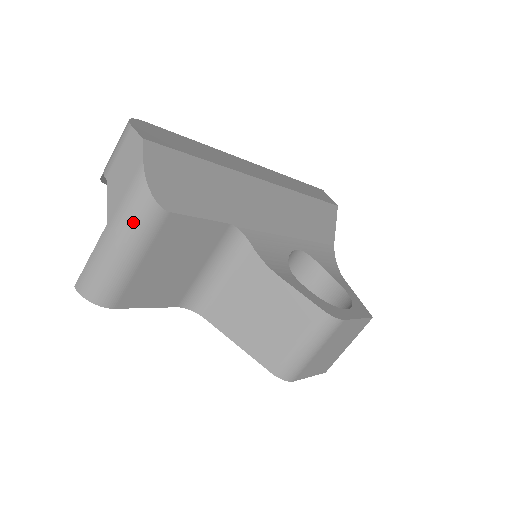
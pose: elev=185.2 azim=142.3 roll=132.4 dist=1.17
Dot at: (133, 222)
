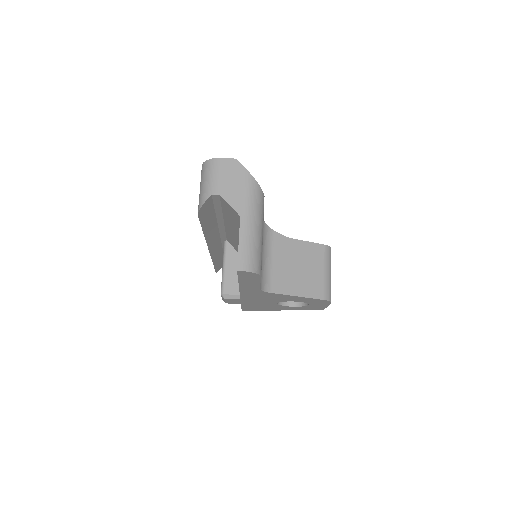
Dot at: (256, 205)
